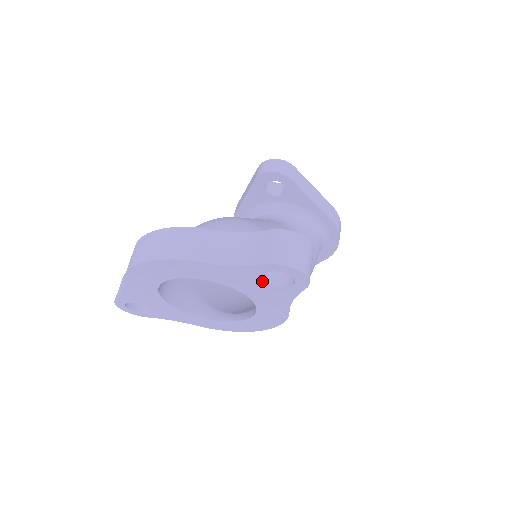
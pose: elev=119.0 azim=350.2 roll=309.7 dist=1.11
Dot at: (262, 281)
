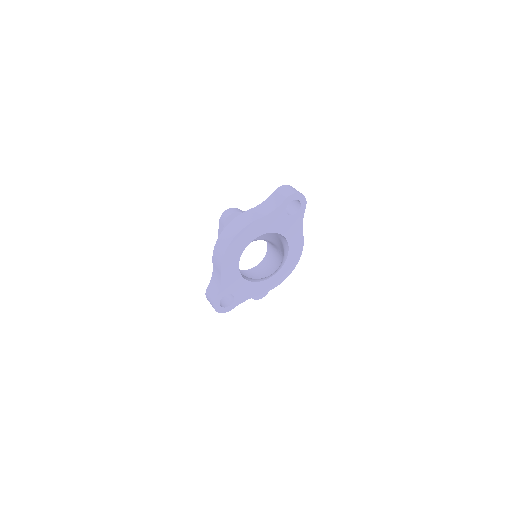
Dot at: (287, 215)
